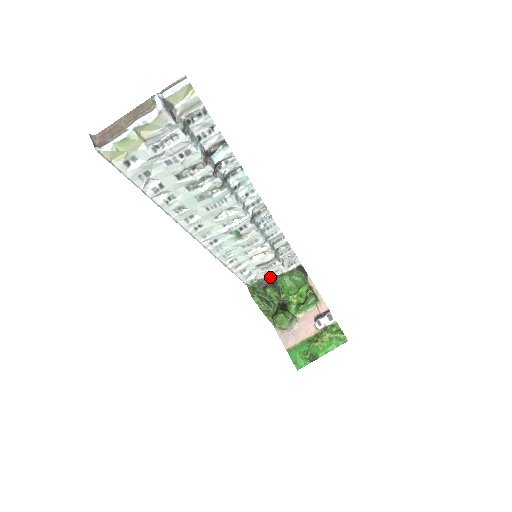
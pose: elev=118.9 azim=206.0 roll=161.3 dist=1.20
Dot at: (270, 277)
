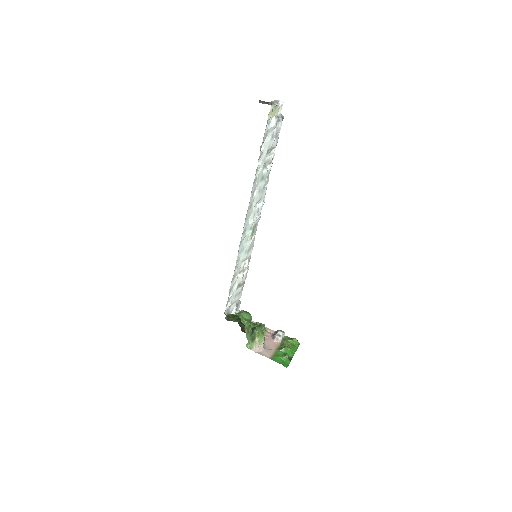
Dot at: occluded
